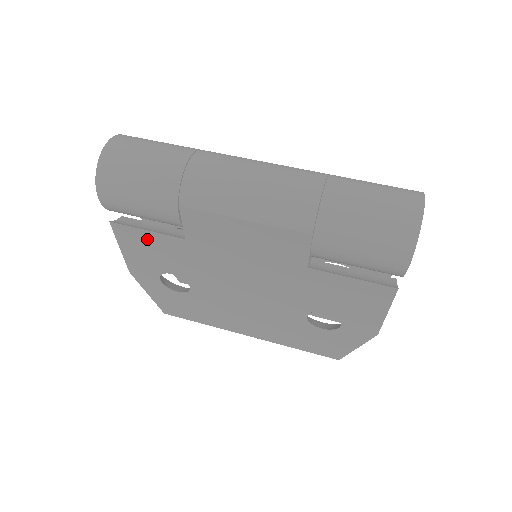
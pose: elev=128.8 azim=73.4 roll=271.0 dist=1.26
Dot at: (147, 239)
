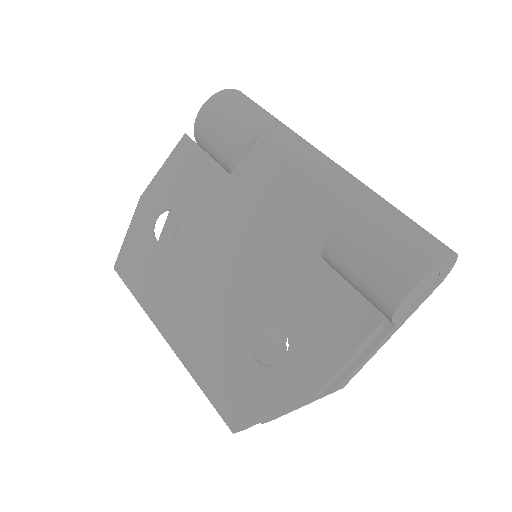
Dot at: (197, 163)
